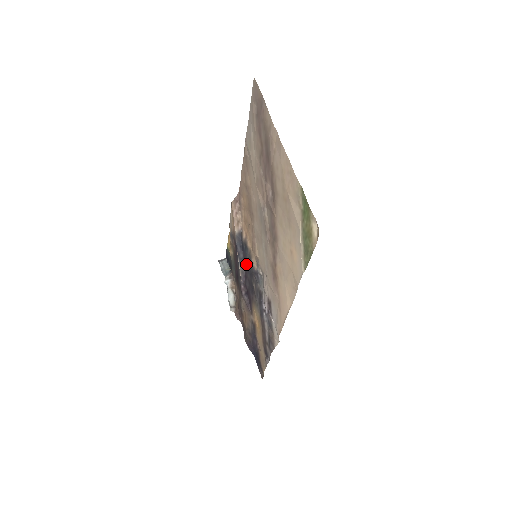
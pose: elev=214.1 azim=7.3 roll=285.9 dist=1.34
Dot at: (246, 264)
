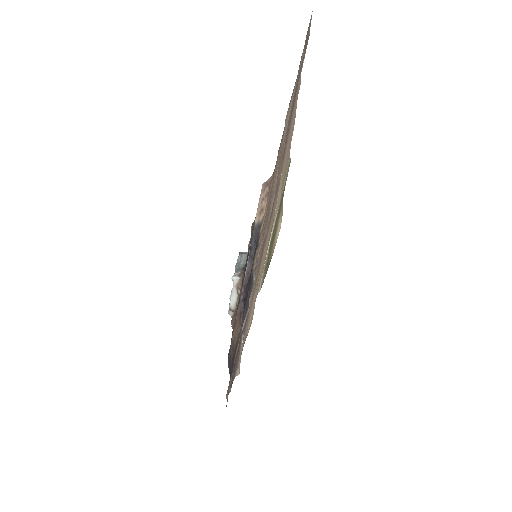
Dot at: occluded
